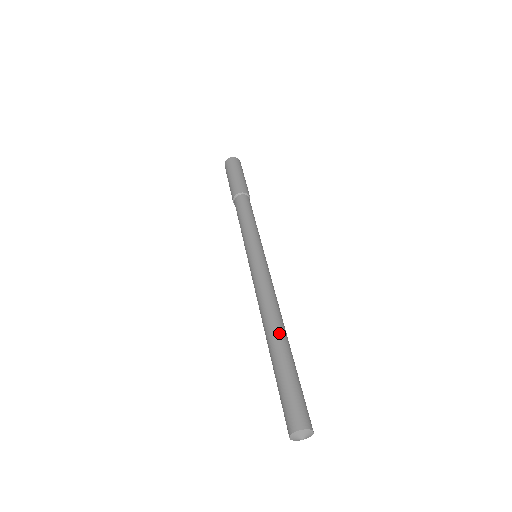
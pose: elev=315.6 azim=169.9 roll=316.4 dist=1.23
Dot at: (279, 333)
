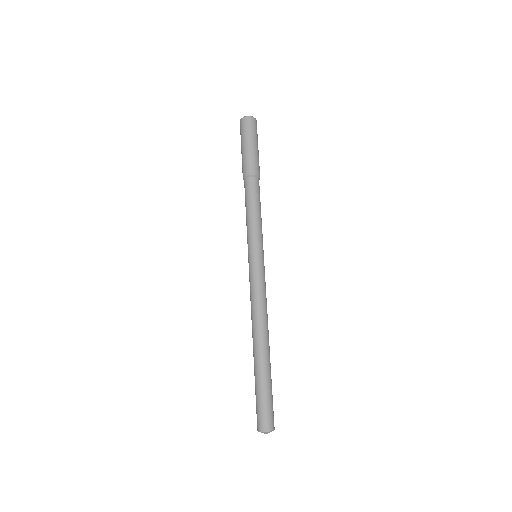
Dot at: (258, 348)
